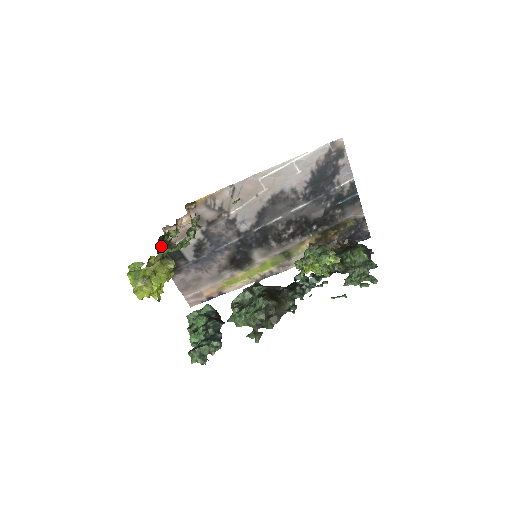
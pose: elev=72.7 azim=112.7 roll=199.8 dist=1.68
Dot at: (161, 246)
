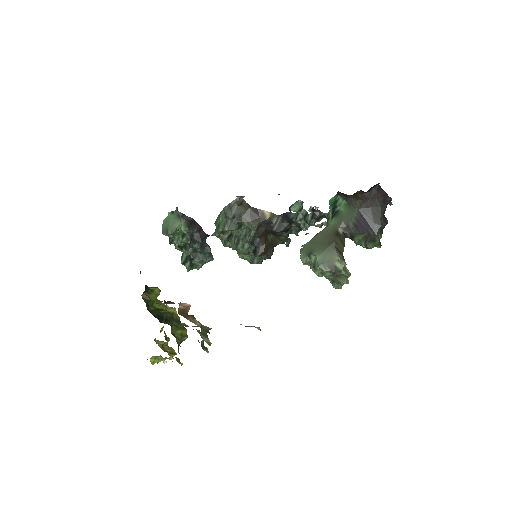
Dot at: occluded
